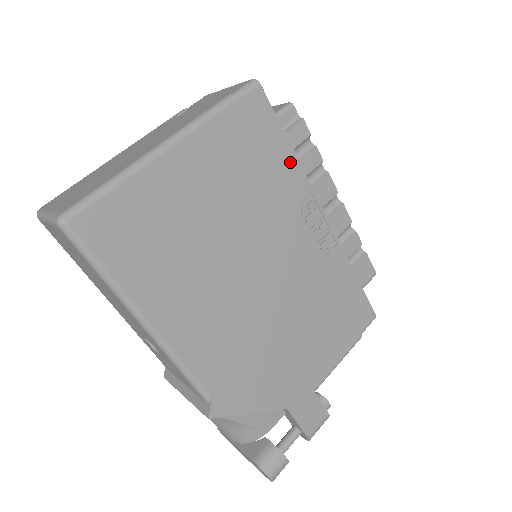
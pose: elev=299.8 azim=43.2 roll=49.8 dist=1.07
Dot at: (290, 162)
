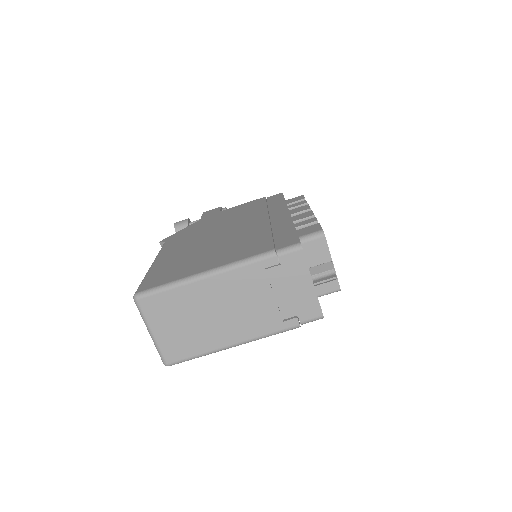
Dot at: occluded
